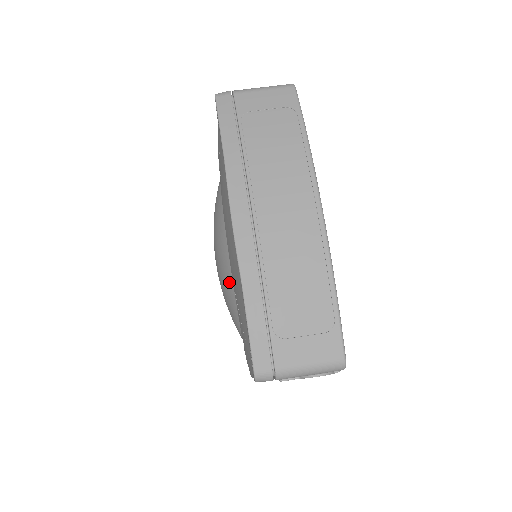
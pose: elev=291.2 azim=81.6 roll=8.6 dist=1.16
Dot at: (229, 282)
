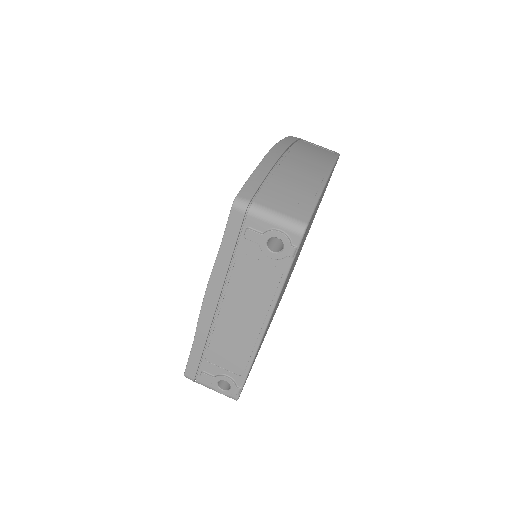
Dot at: occluded
